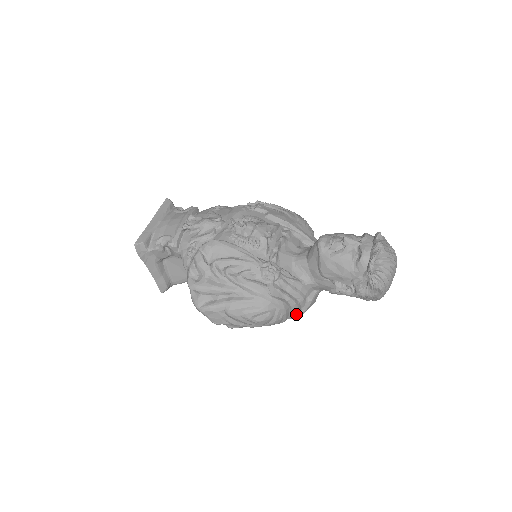
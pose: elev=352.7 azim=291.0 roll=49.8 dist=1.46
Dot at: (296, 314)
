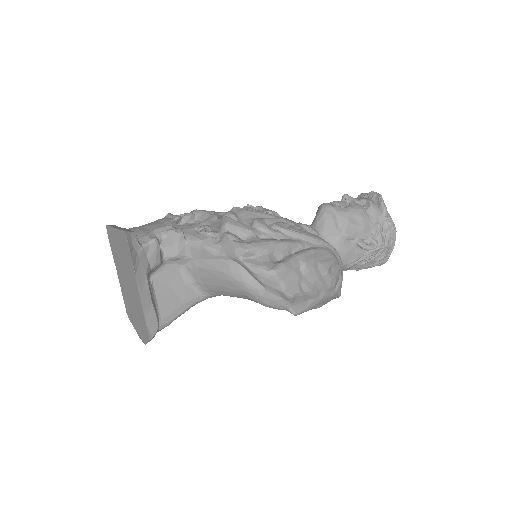
Dot at: occluded
